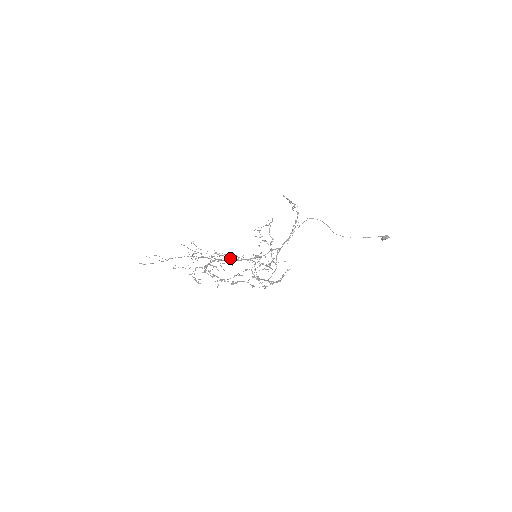
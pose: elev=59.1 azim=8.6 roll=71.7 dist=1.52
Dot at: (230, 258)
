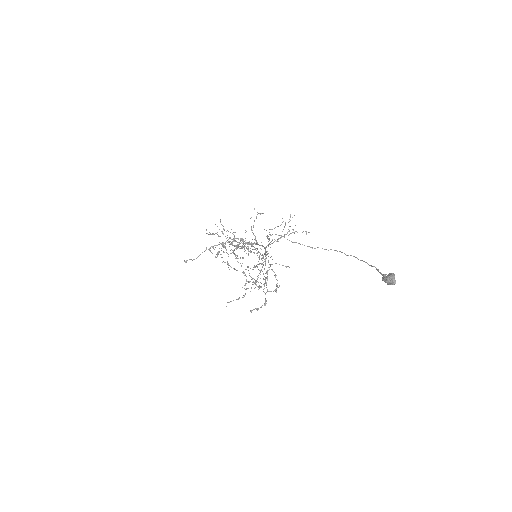
Dot at: occluded
